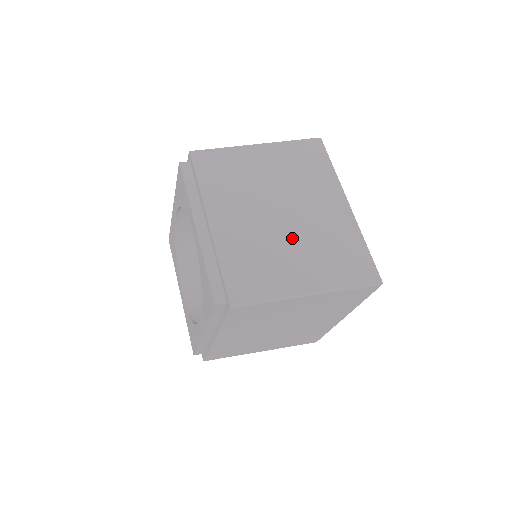
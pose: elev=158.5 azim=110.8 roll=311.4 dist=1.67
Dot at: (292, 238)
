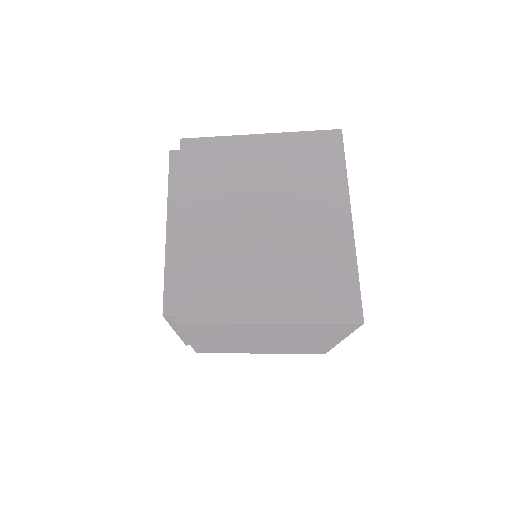
Dot at: (267, 252)
